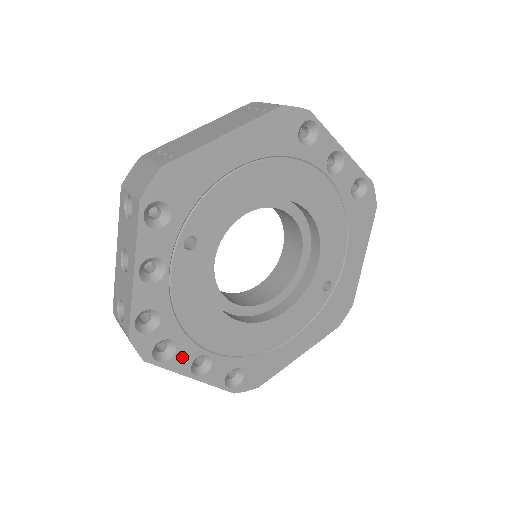
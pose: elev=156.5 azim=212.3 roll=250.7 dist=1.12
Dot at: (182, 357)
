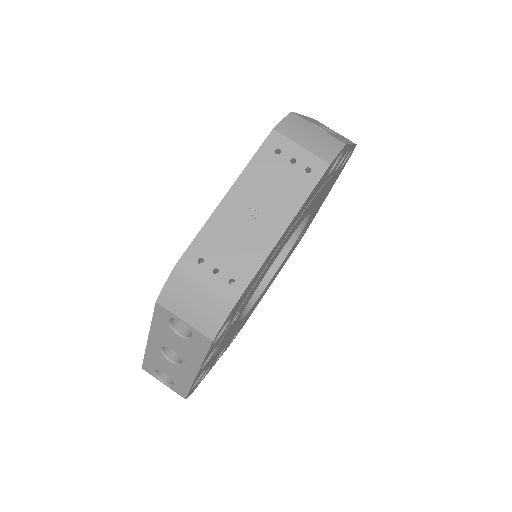
Dot at: occluded
